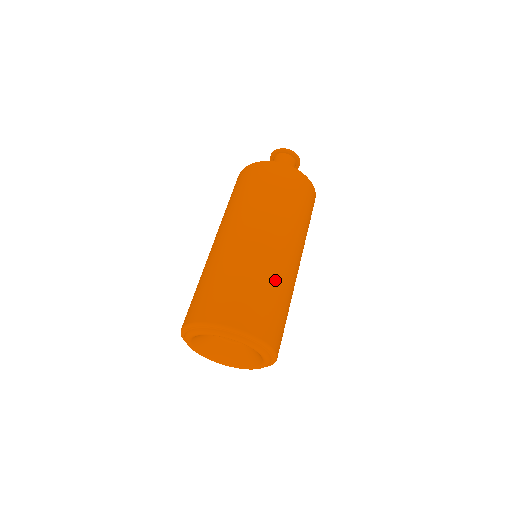
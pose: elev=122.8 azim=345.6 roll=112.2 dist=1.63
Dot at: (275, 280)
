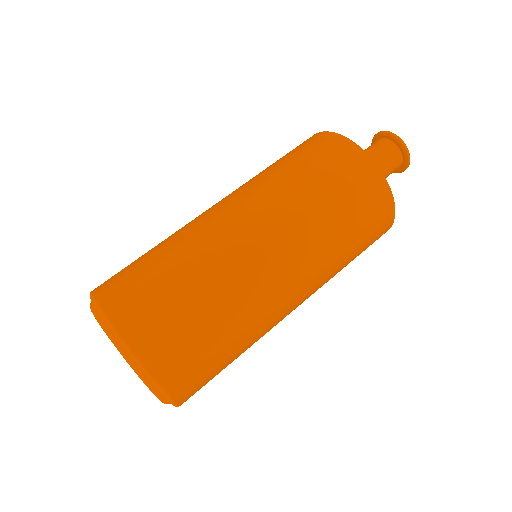
Dot at: (251, 341)
